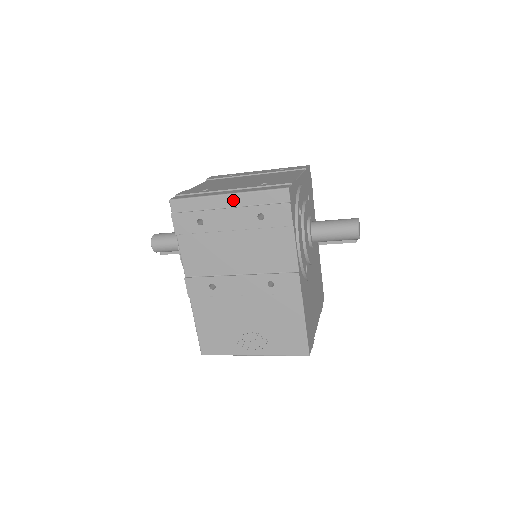
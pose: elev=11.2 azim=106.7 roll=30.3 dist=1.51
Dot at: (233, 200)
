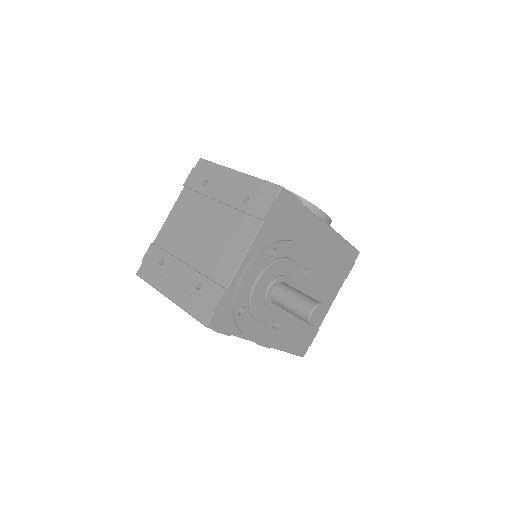
Dot at: occluded
